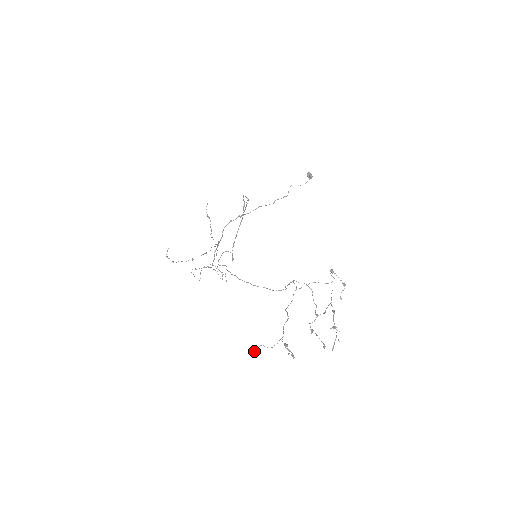
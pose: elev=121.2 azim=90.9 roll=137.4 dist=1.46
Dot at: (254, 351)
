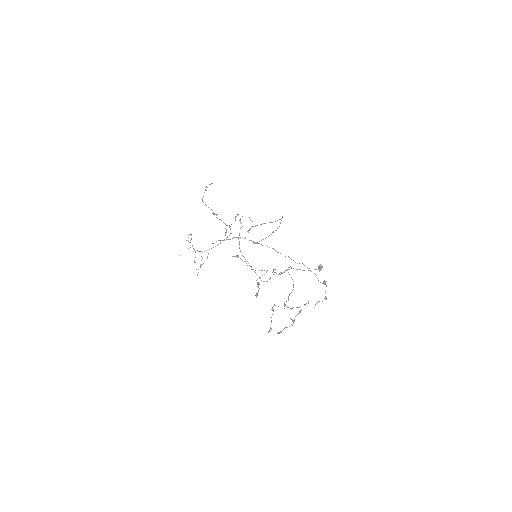
Dot at: (238, 257)
